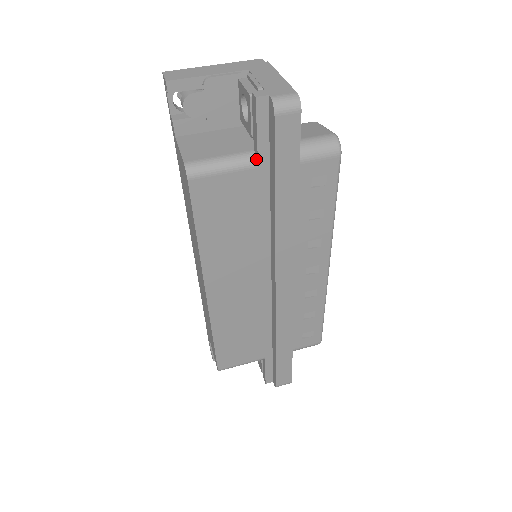
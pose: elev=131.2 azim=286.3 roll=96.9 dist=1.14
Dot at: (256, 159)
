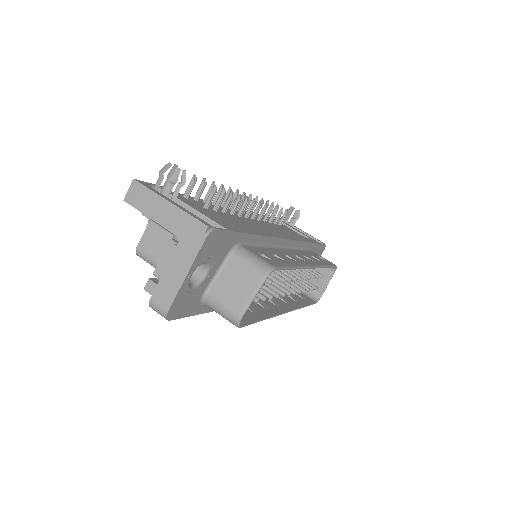
Dot at: occluded
